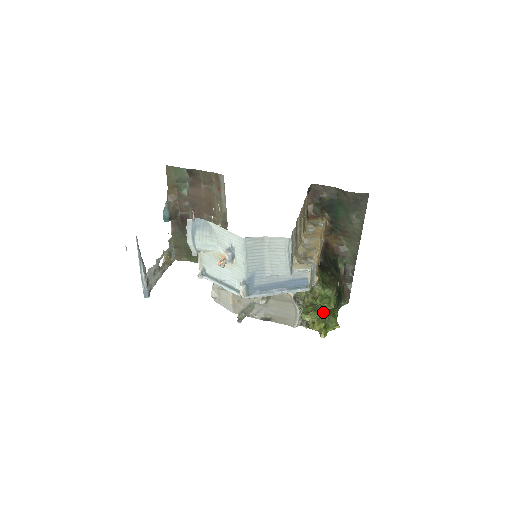
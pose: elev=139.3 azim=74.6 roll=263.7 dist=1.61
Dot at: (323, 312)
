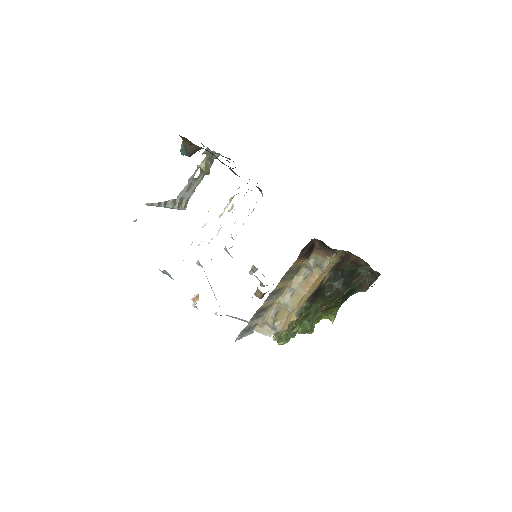
Dot at: occluded
